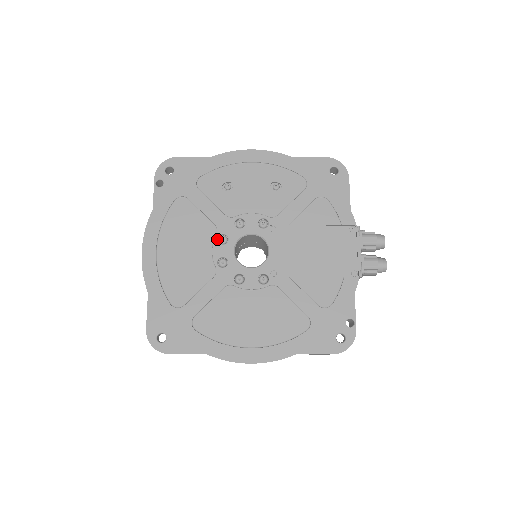
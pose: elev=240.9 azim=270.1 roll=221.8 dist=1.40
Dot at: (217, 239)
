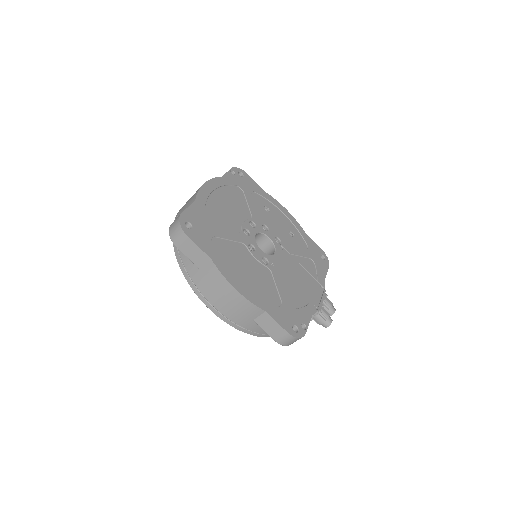
Dot at: (250, 221)
